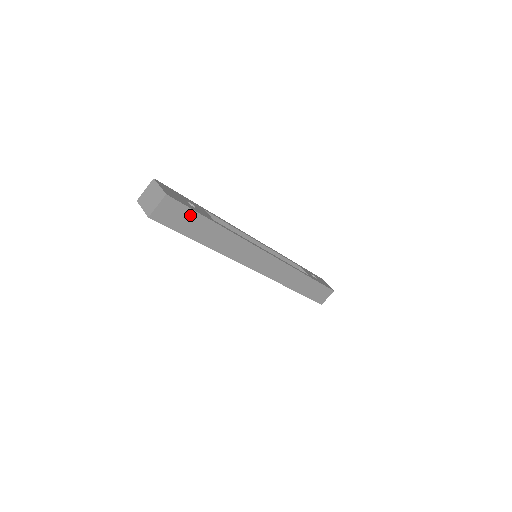
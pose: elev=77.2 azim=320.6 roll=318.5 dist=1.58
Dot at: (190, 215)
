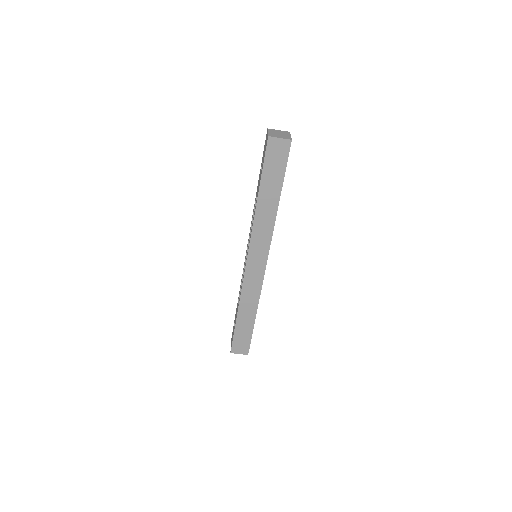
Dot at: (281, 169)
